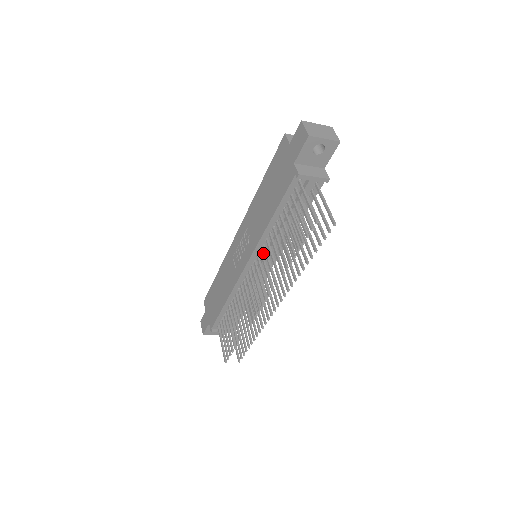
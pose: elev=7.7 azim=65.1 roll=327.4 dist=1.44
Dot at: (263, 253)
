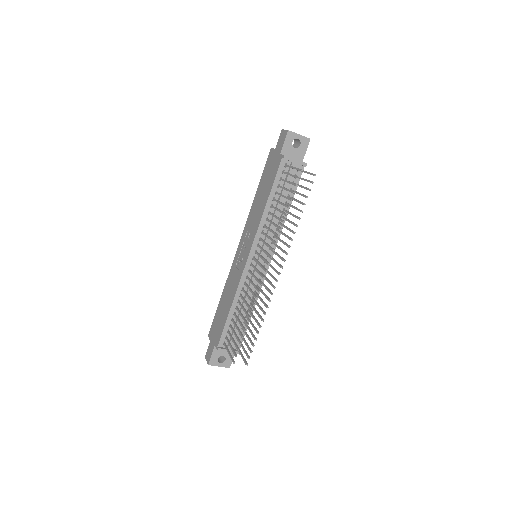
Dot at: (262, 242)
